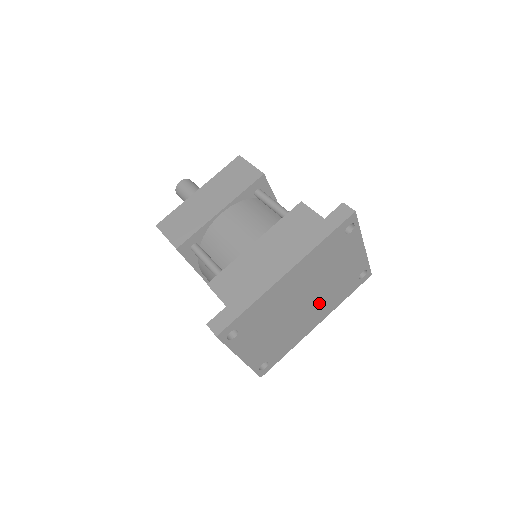
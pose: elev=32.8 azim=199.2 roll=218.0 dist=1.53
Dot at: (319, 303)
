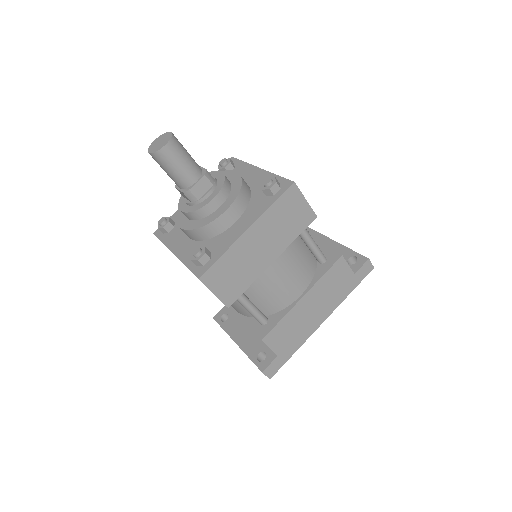
Dot at: occluded
